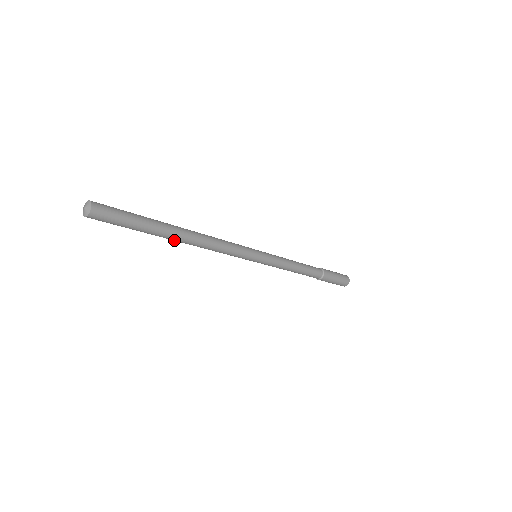
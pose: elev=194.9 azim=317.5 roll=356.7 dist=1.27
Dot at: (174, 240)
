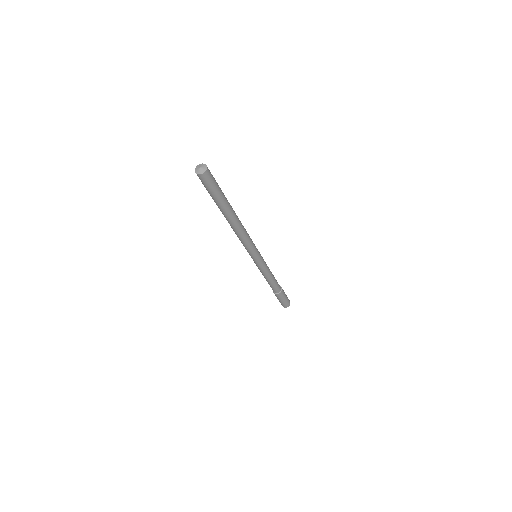
Dot at: (231, 218)
